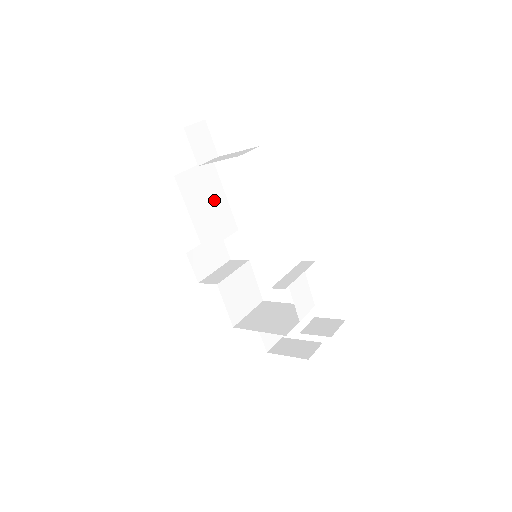
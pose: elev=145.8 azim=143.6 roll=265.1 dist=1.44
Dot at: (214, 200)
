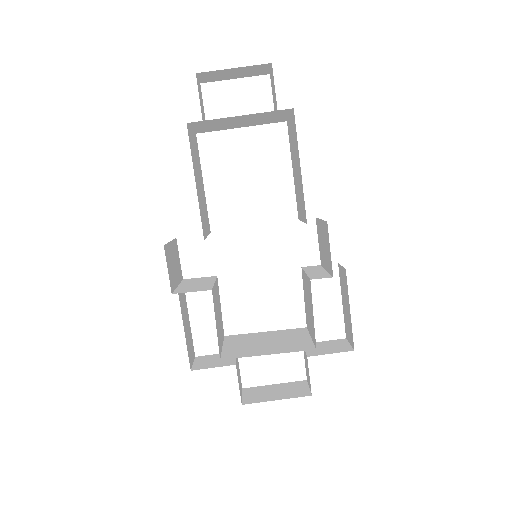
Dot at: (200, 182)
